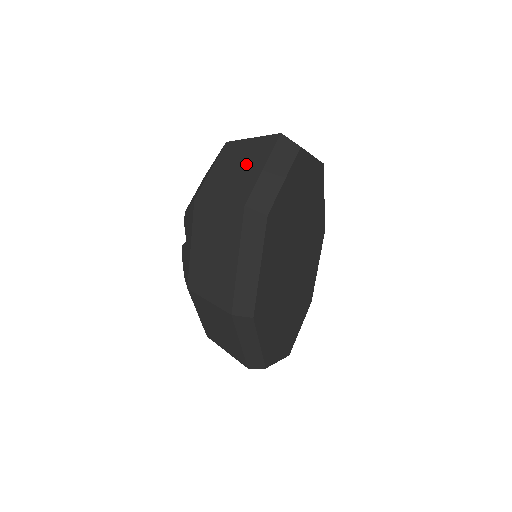
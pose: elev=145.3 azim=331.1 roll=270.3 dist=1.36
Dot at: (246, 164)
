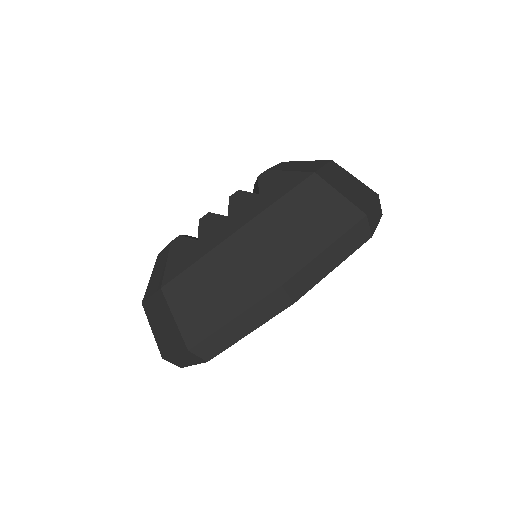
Dot at: (357, 189)
